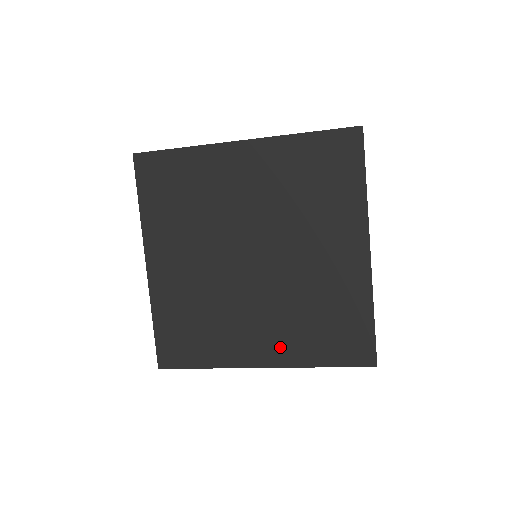
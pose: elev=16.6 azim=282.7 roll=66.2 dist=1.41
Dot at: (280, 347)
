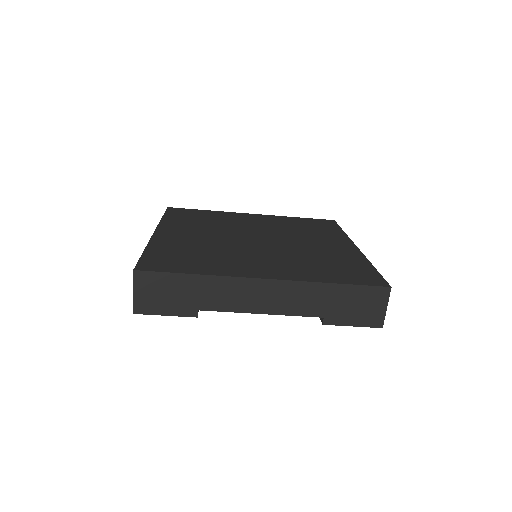
Dot at: (286, 271)
